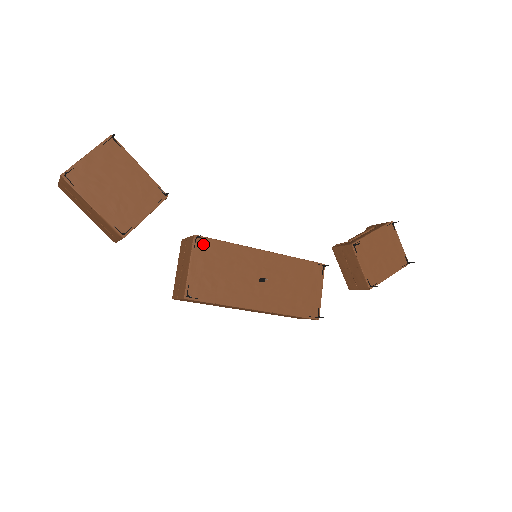
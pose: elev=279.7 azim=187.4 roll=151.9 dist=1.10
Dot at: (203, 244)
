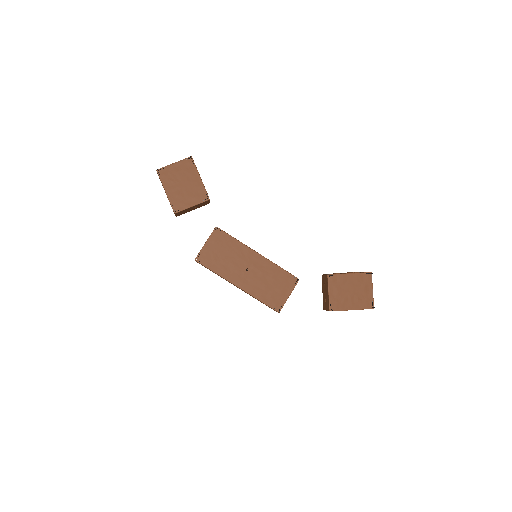
Dot at: (219, 234)
